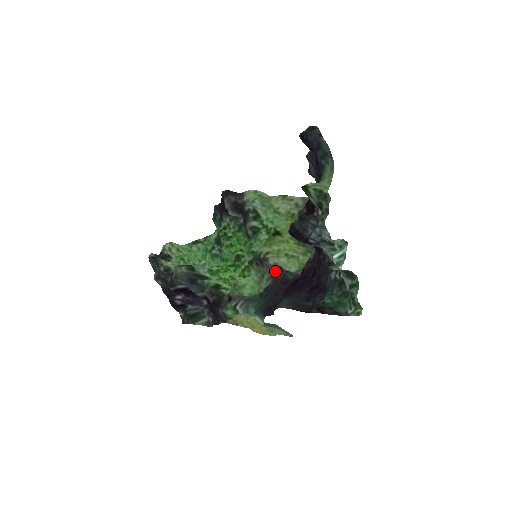
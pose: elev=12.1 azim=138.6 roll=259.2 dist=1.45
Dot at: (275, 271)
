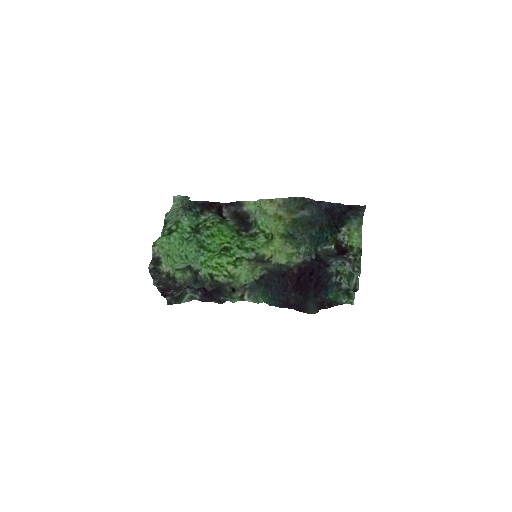
Dot at: (274, 267)
